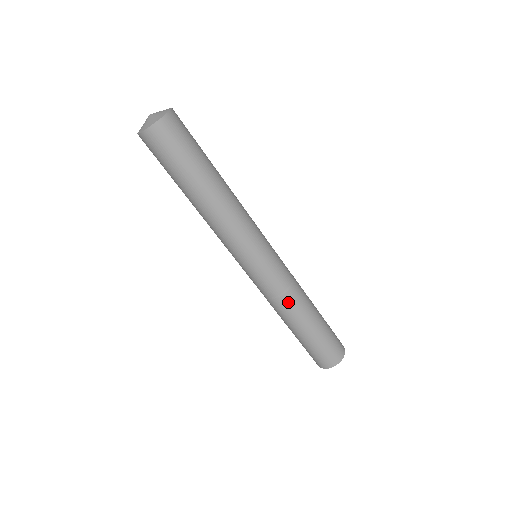
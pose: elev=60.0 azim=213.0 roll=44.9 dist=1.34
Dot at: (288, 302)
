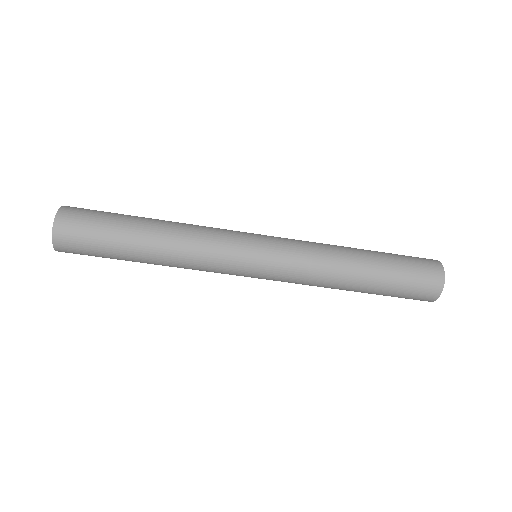
Dot at: (323, 273)
